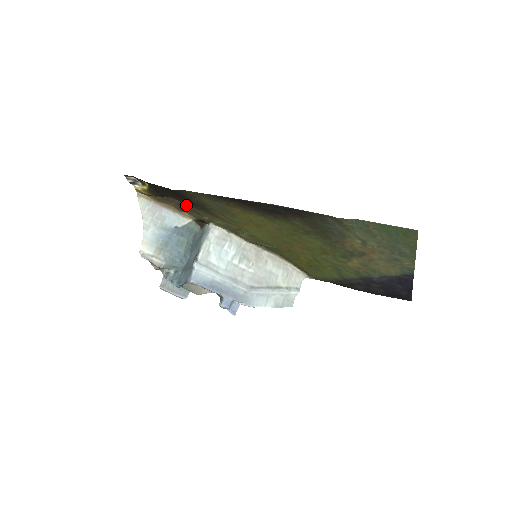
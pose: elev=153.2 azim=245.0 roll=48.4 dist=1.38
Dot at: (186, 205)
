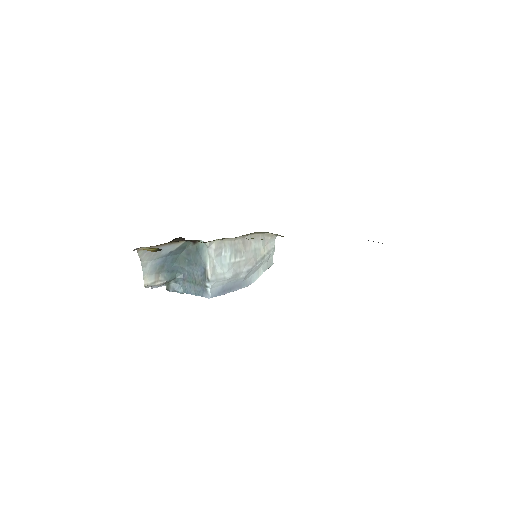
Dot at: occluded
